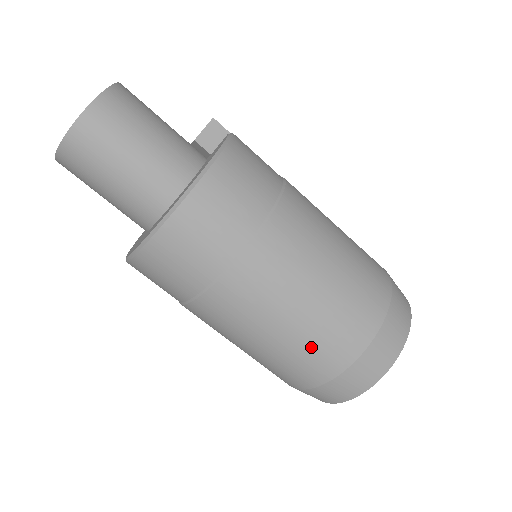
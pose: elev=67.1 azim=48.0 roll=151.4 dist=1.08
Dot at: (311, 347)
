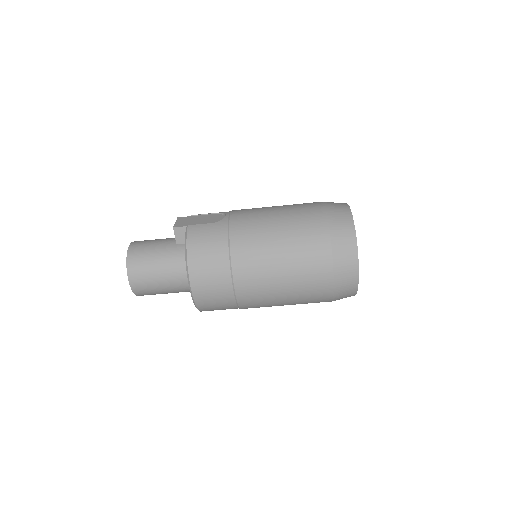
Dot at: (306, 299)
